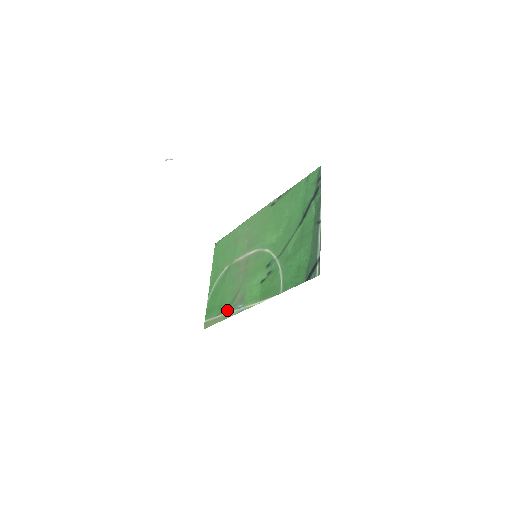
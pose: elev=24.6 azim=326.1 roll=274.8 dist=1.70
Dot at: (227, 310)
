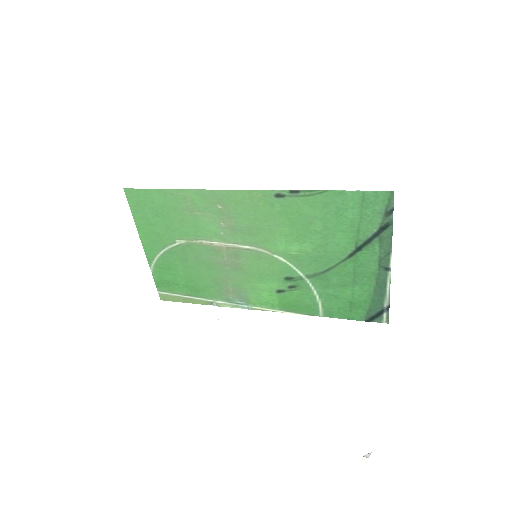
Dot at: (210, 297)
